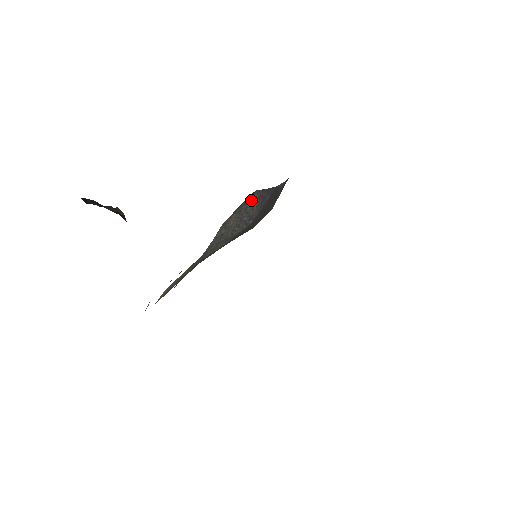
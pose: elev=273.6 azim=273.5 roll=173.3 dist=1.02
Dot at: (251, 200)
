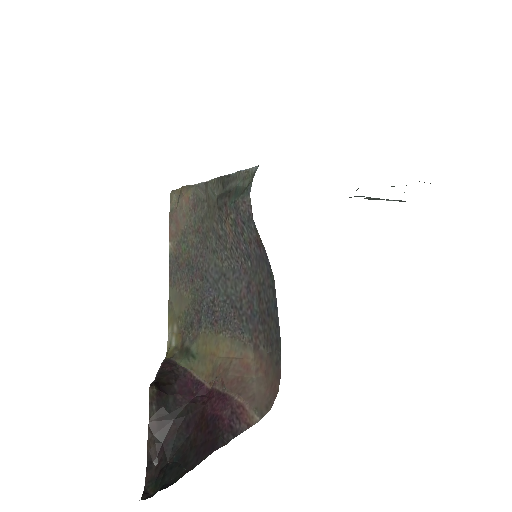
Dot at: (248, 227)
